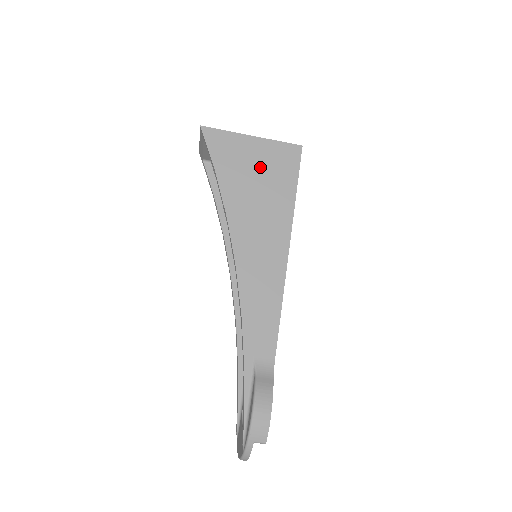
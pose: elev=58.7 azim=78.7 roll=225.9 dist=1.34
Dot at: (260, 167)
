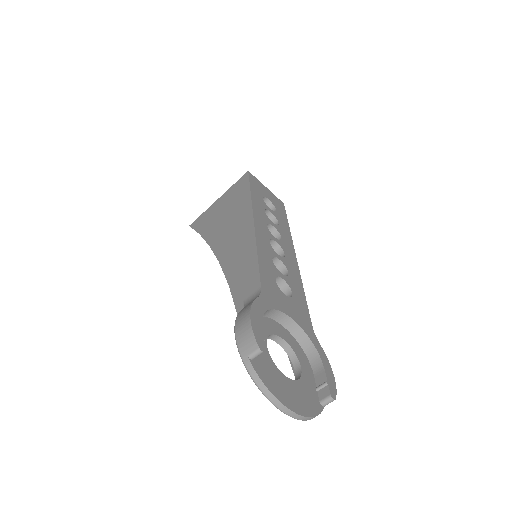
Dot at: (225, 205)
